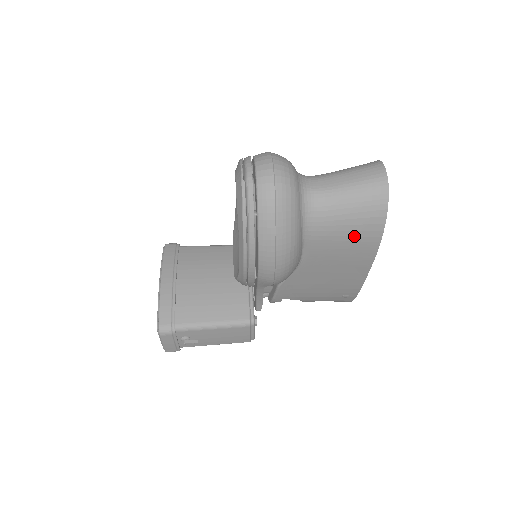
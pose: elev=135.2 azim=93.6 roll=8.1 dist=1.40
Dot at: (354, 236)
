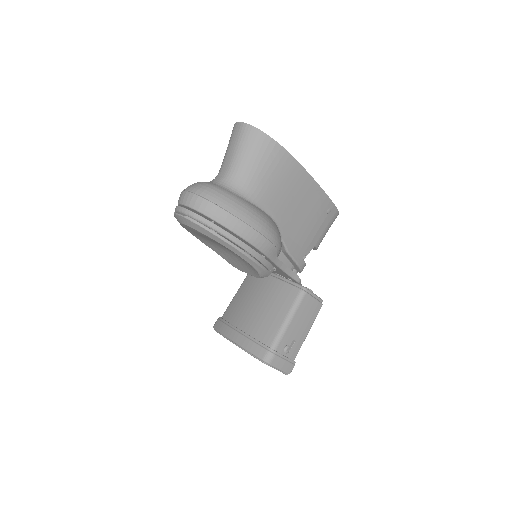
Dot at: (274, 169)
